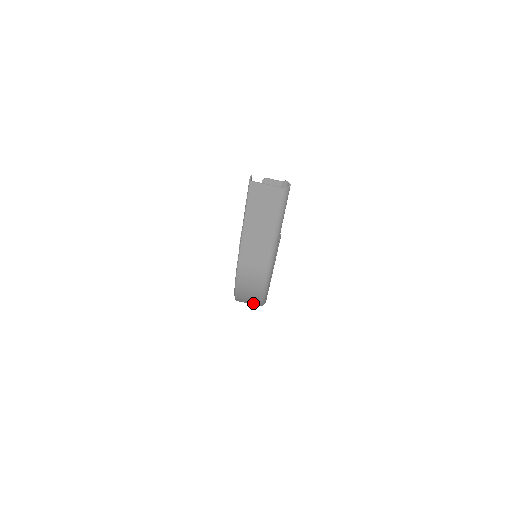
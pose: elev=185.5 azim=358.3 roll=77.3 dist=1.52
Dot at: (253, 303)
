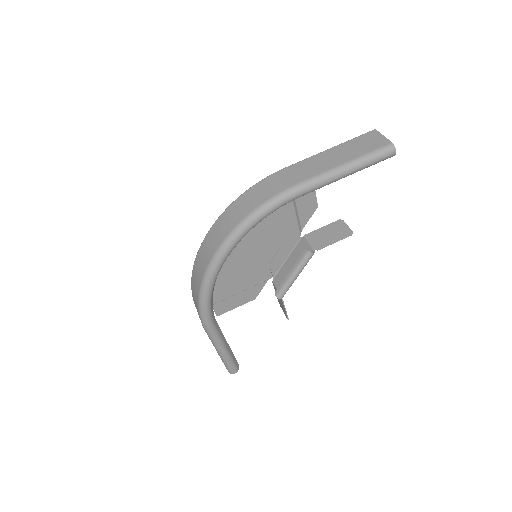
Dot at: (223, 233)
